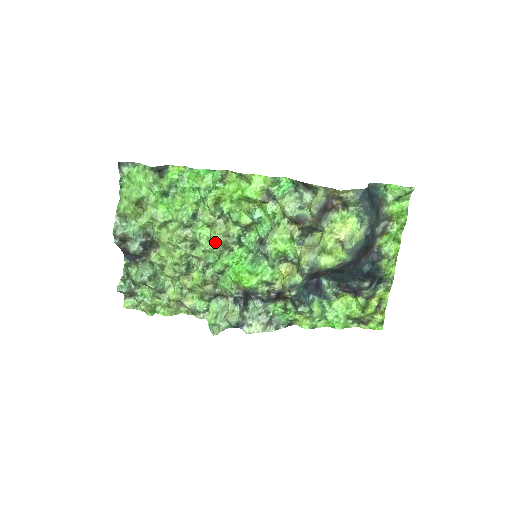
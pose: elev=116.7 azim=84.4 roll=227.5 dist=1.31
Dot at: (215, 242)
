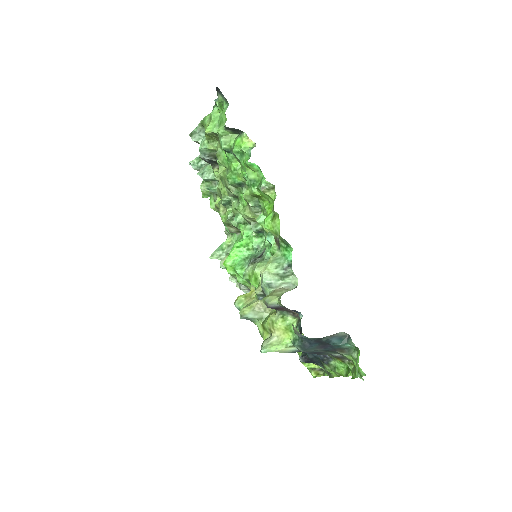
Dot at: (243, 215)
